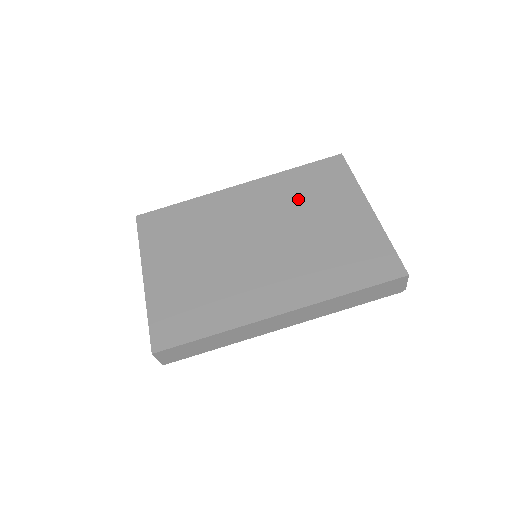
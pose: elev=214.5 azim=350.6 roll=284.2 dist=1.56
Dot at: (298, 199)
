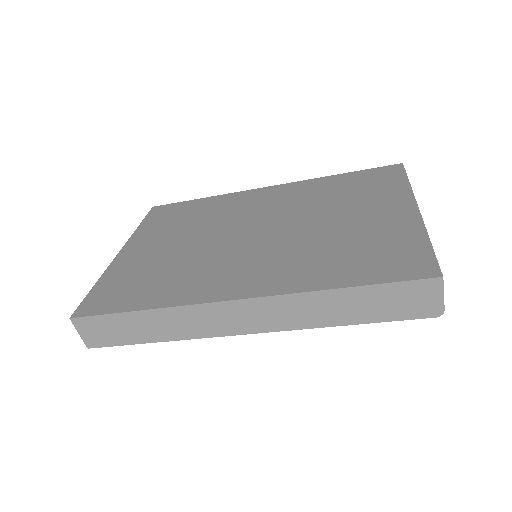
Dot at: (327, 198)
